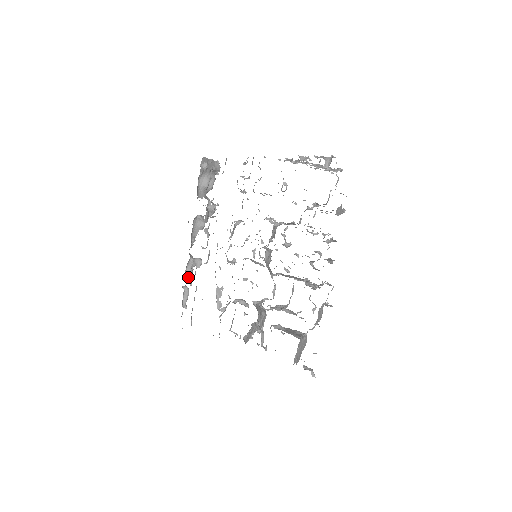
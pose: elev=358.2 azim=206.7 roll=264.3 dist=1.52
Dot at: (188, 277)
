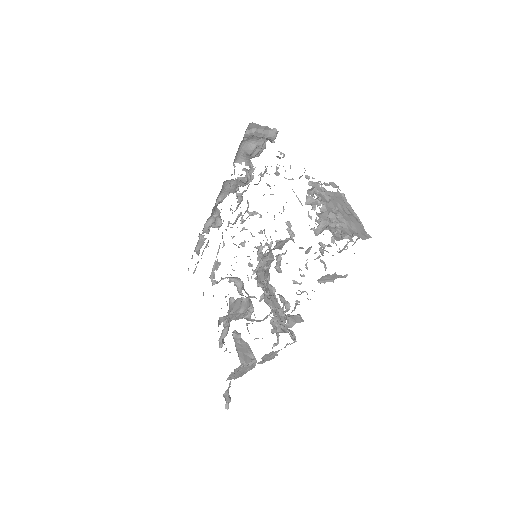
Dot at: (206, 230)
